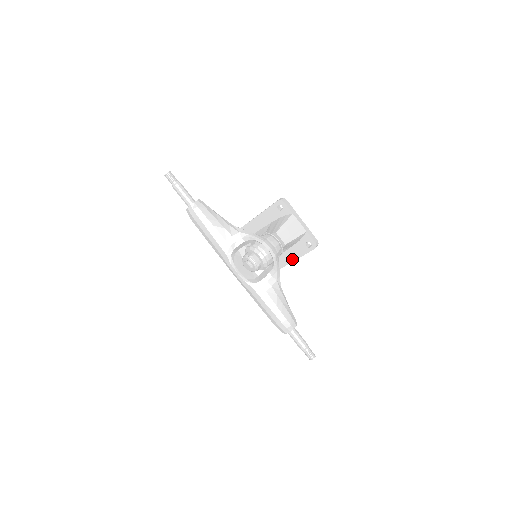
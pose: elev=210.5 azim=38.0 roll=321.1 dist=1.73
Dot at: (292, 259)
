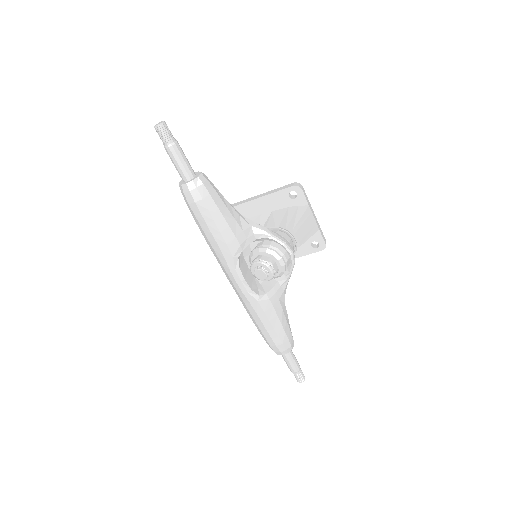
Dot at: occluded
